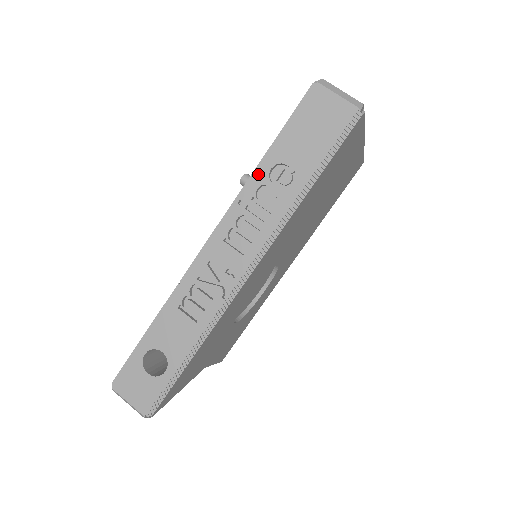
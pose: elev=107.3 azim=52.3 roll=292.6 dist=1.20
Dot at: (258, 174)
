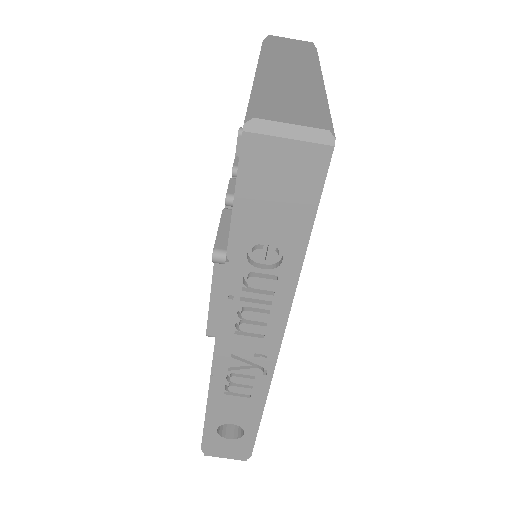
Dot at: (234, 265)
